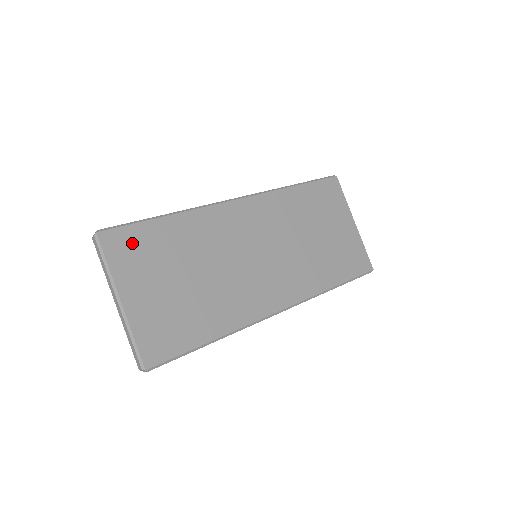
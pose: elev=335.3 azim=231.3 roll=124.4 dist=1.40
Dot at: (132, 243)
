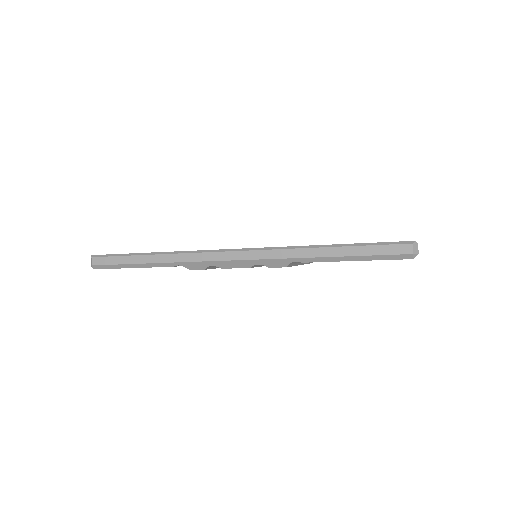
Dot at: occluded
